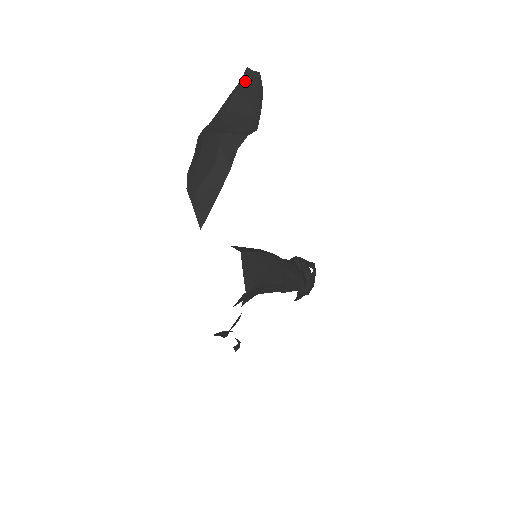
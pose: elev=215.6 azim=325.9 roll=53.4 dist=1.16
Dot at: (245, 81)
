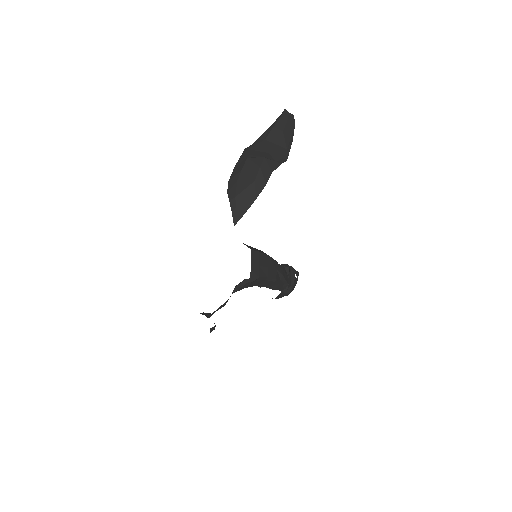
Dot at: (283, 119)
